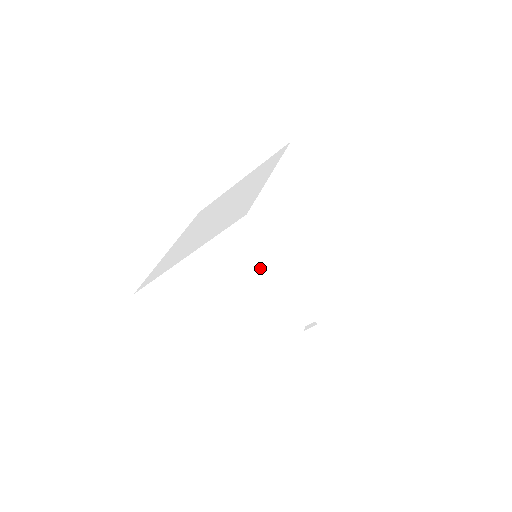
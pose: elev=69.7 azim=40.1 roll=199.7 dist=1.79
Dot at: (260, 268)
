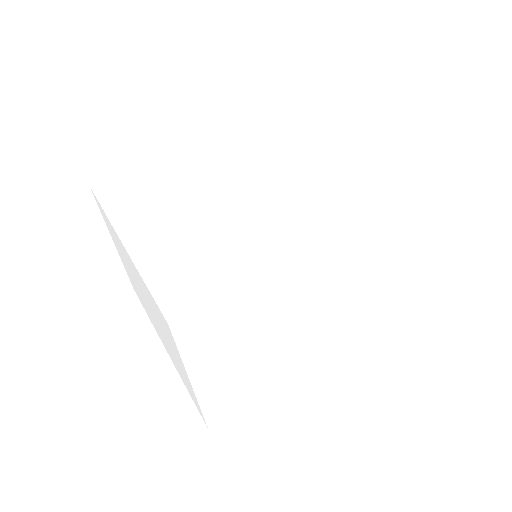
Dot at: (170, 343)
